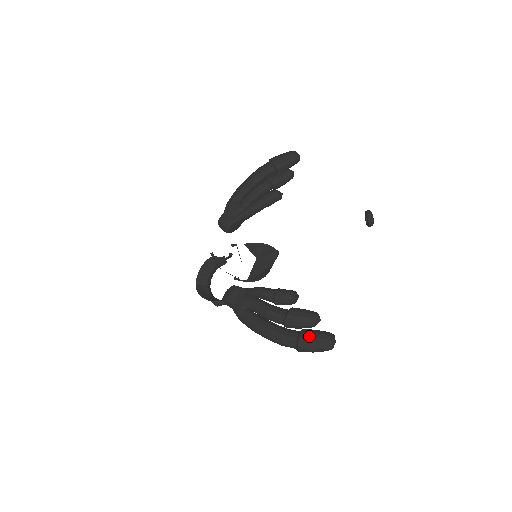
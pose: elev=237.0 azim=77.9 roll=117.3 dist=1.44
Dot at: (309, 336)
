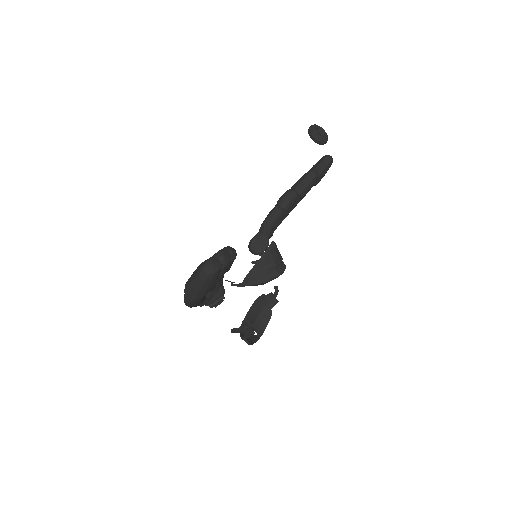
Dot at: occluded
